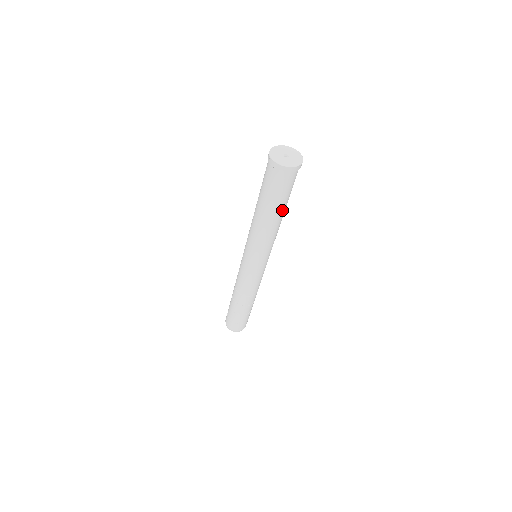
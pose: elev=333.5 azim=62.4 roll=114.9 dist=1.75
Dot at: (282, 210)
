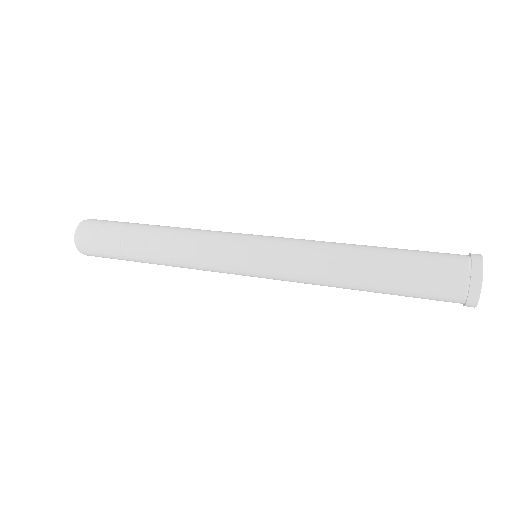
Dot at: occluded
